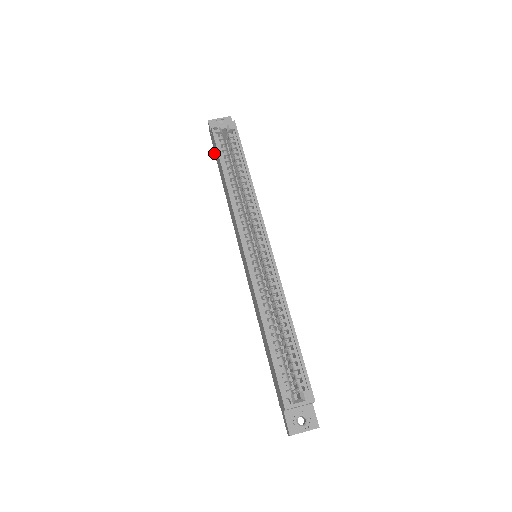
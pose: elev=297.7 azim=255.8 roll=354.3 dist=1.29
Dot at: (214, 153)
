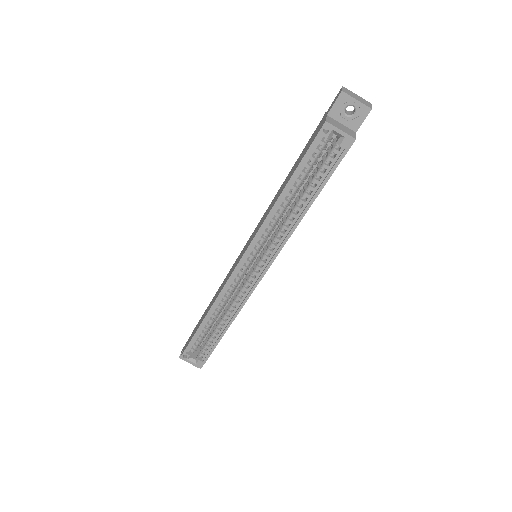
Dot at: (324, 114)
